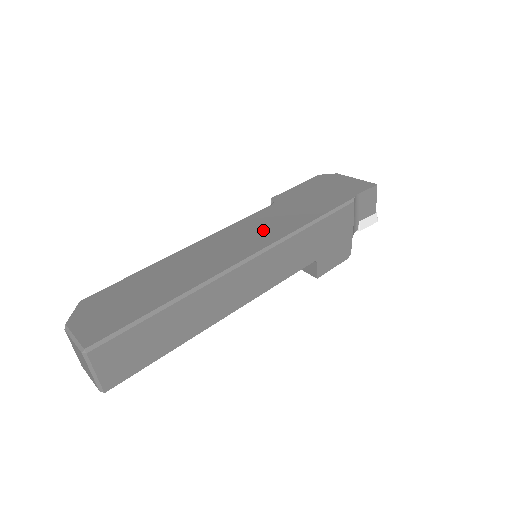
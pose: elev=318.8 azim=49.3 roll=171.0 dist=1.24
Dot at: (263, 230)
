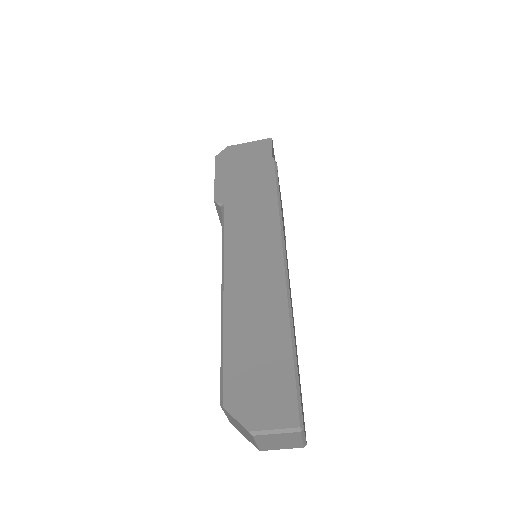
Dot at: (256, 231)
